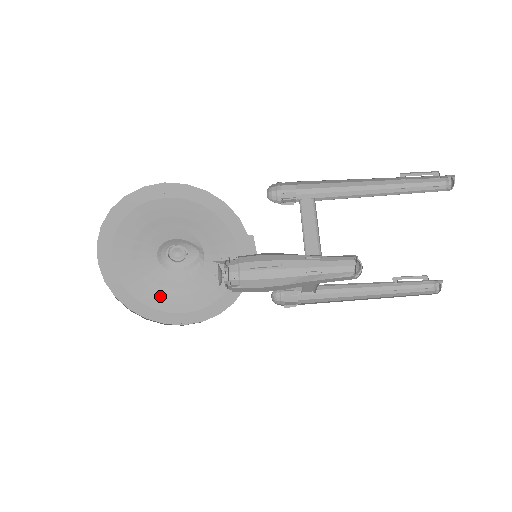
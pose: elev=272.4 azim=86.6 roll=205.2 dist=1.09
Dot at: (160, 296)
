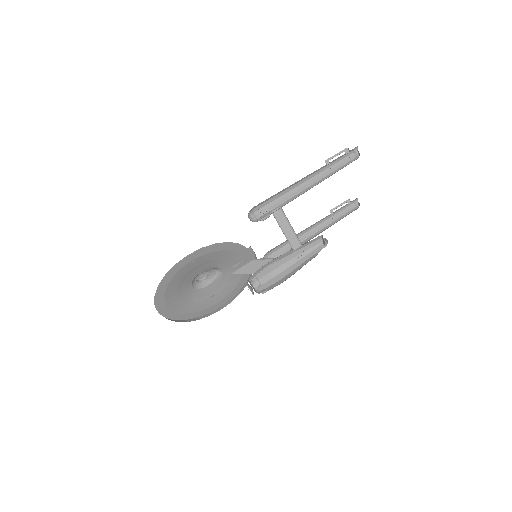
Dot at: (201, 303)
